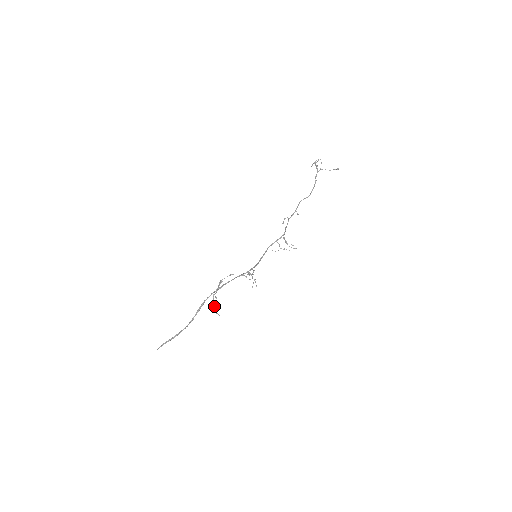
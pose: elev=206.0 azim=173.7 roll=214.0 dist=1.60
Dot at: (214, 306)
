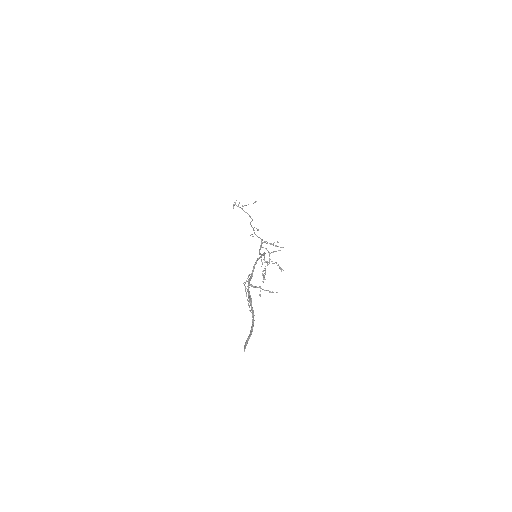
Dot at: (262, 289)
